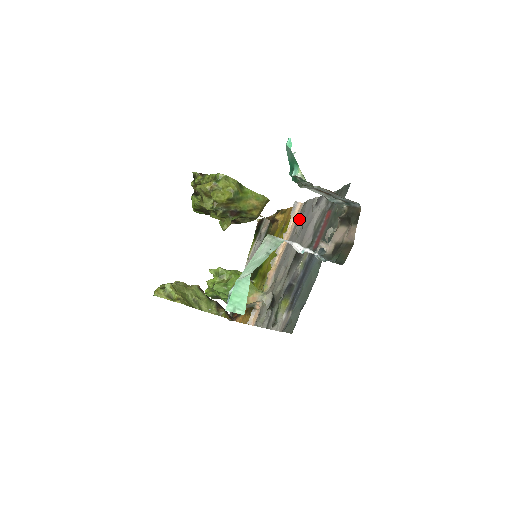
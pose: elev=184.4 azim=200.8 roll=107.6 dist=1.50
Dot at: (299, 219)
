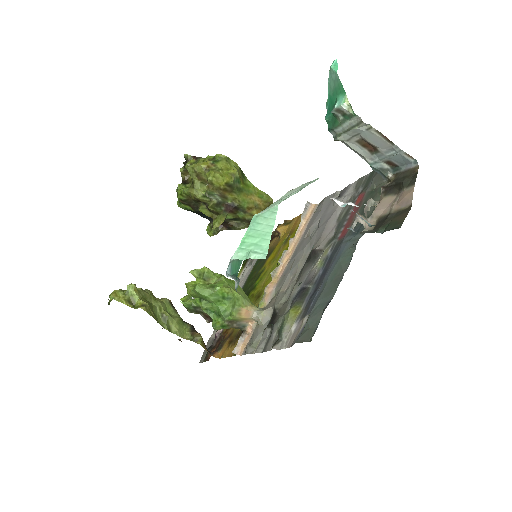
Dot at: (313, 220)
